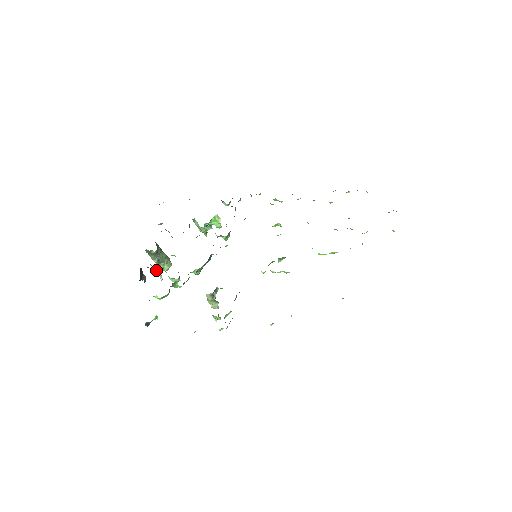
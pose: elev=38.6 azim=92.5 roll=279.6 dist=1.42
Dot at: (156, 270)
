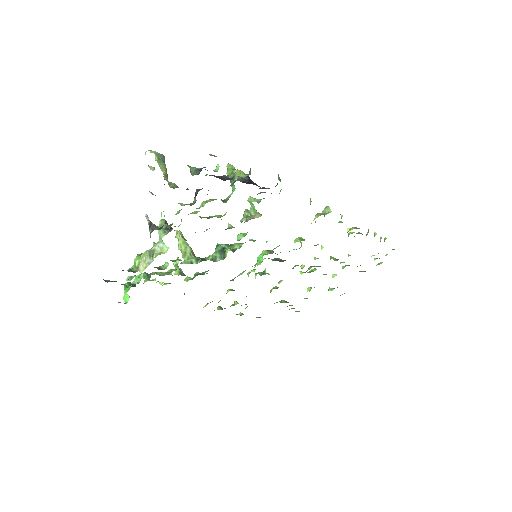
Dot at: occluded
